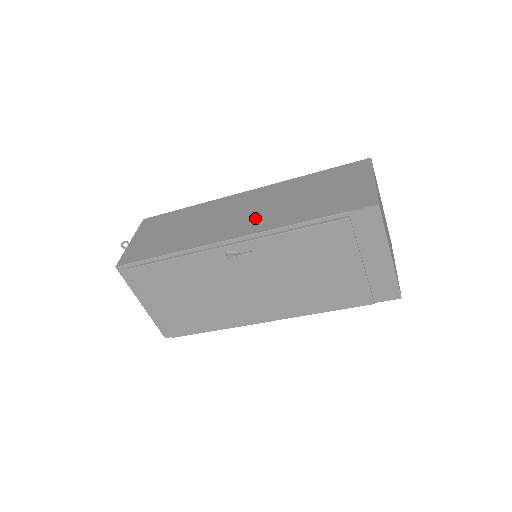
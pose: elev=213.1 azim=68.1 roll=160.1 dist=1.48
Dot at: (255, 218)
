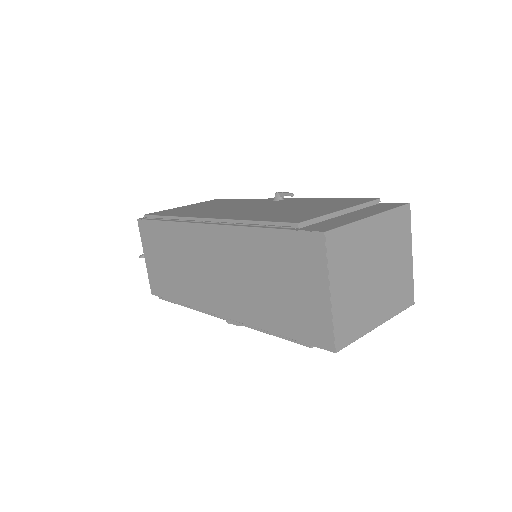
Dot at: (229, 293)
